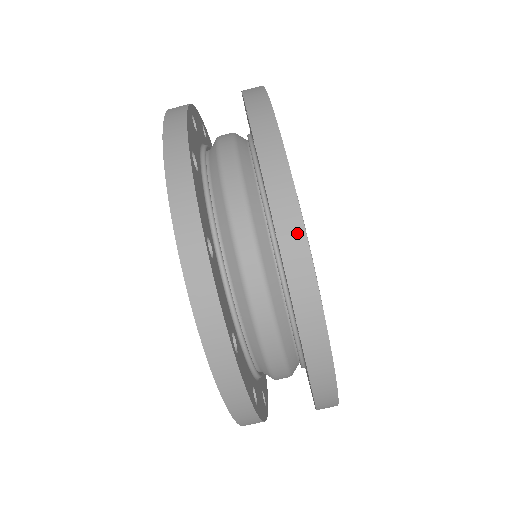
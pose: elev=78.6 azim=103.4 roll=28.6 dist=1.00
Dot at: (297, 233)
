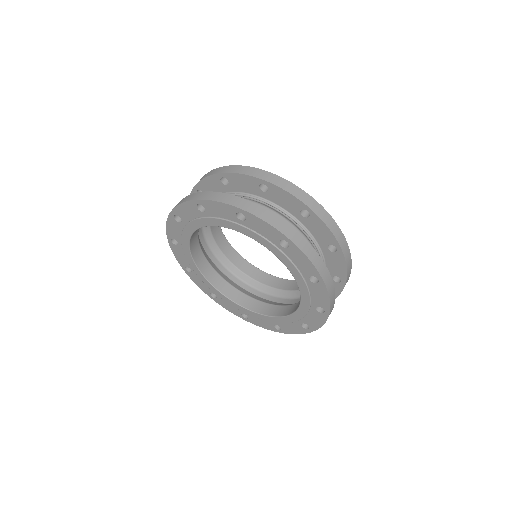
Dot at: (318, 206)
